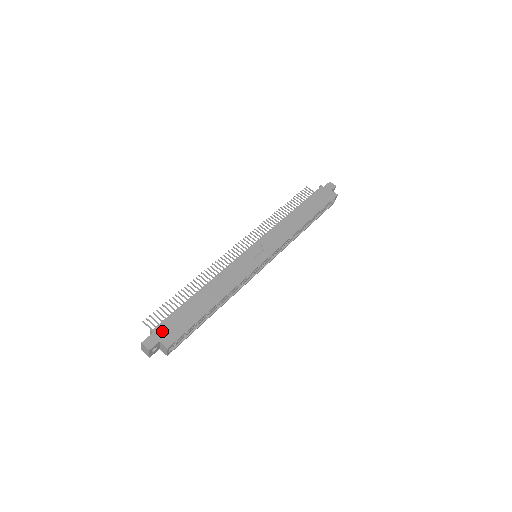
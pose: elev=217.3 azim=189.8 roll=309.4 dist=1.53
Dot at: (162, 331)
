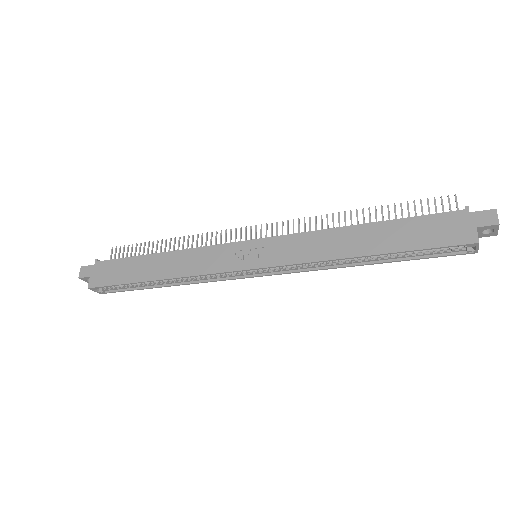
Dot at: (99, 269)
